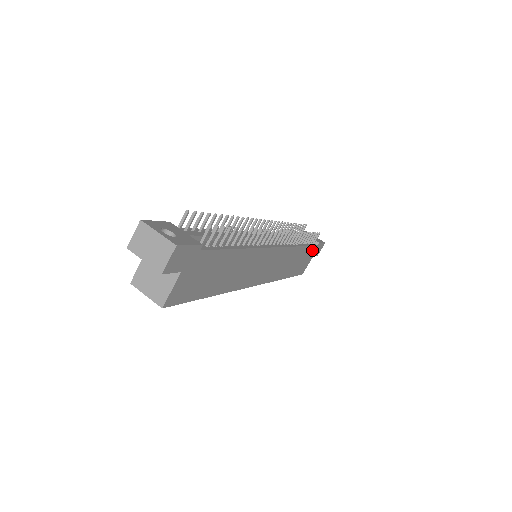
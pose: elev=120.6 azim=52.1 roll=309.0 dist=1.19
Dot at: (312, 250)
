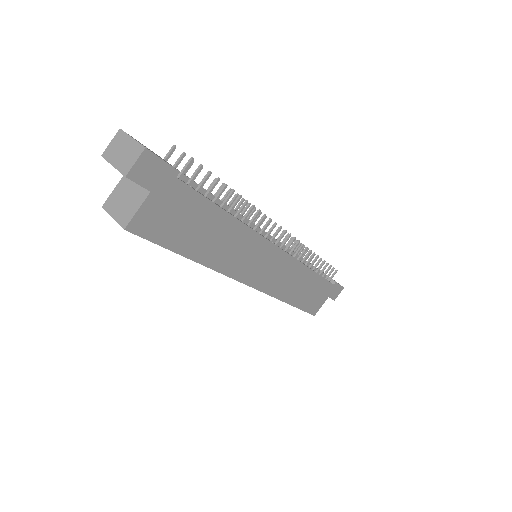
Dot at: (326, 286)
